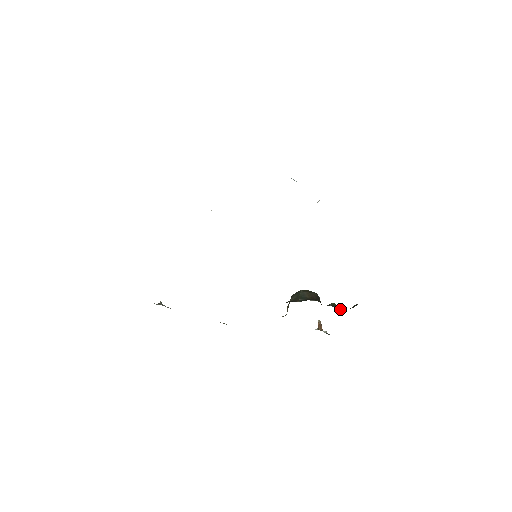
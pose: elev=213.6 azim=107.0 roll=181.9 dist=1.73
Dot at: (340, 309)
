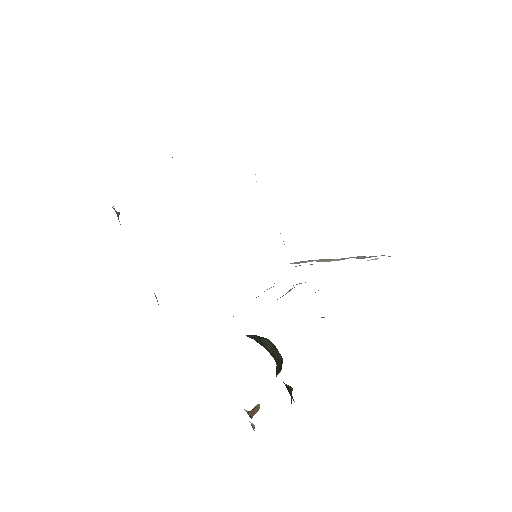
Dot at: (292, 398)
